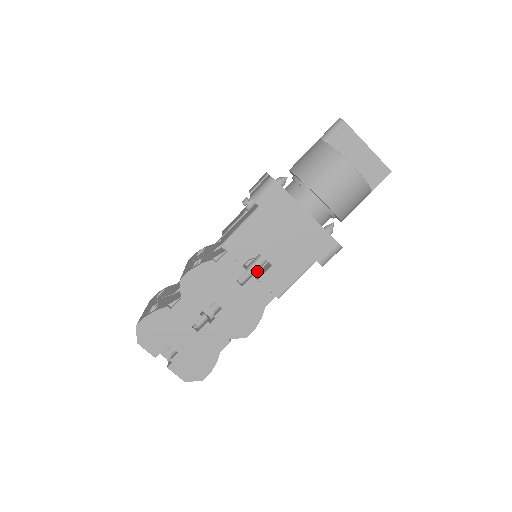
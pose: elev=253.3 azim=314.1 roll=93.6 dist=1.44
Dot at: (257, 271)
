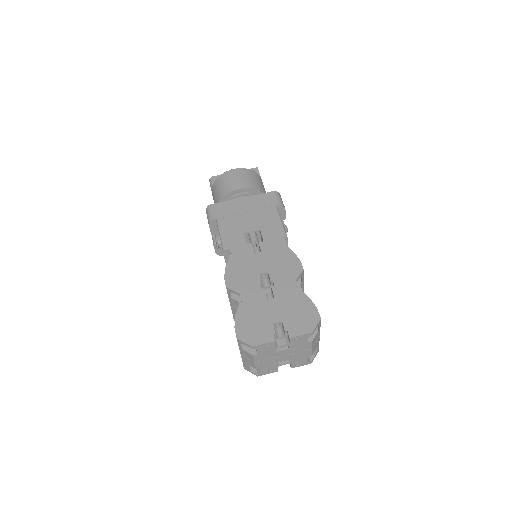
Dot at: occluded
